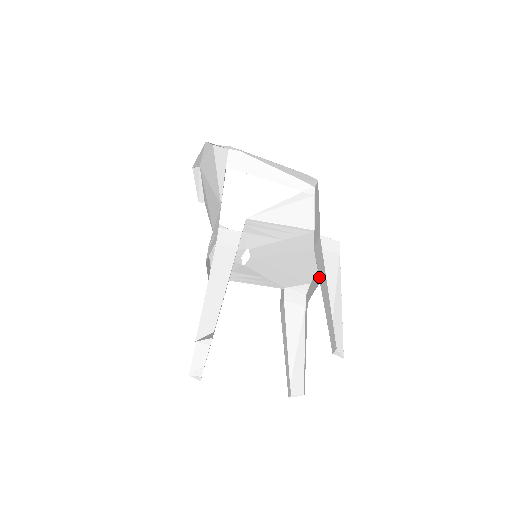
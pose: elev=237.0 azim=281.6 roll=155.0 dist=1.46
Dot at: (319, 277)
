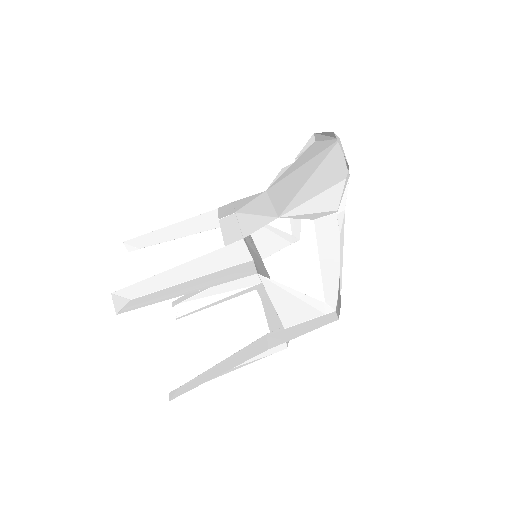
Dot at: (235, 354)
